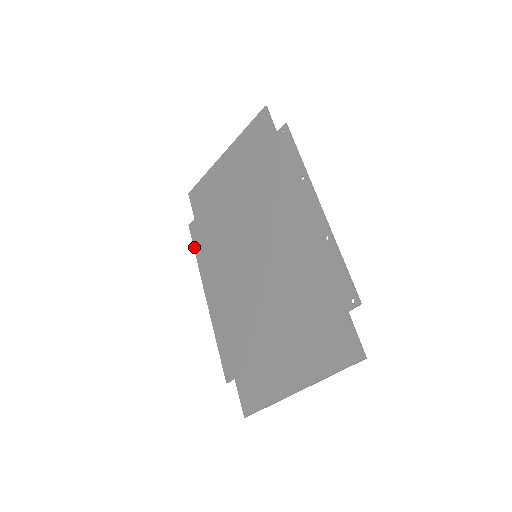
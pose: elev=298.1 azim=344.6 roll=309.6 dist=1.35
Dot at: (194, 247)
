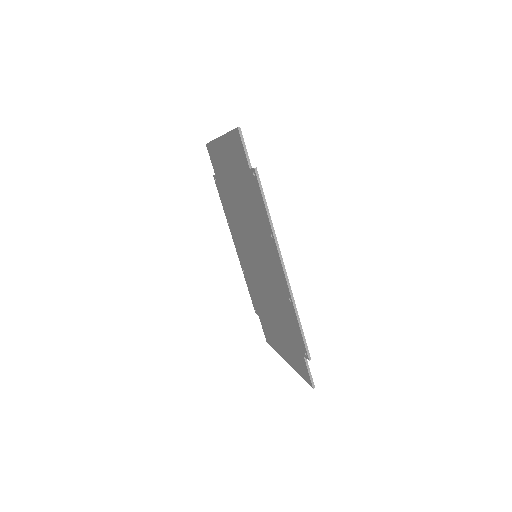
Dot at: (220, 199)
